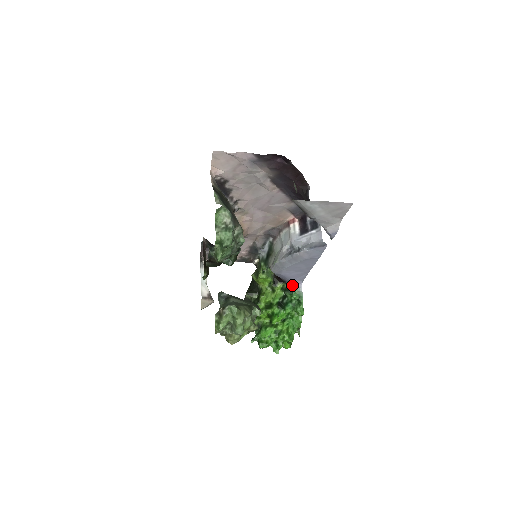
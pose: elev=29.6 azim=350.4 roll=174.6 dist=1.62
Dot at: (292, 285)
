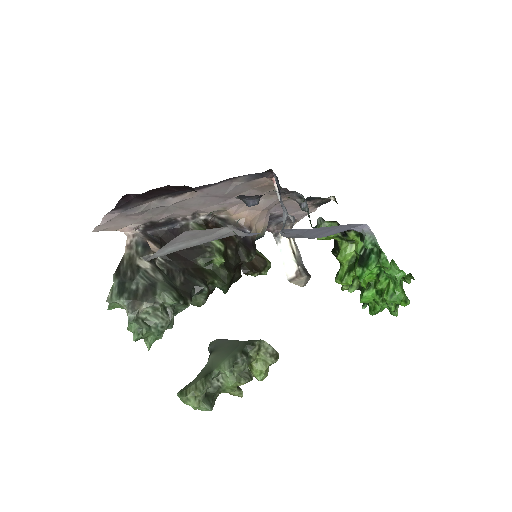
Dot at: occluded
